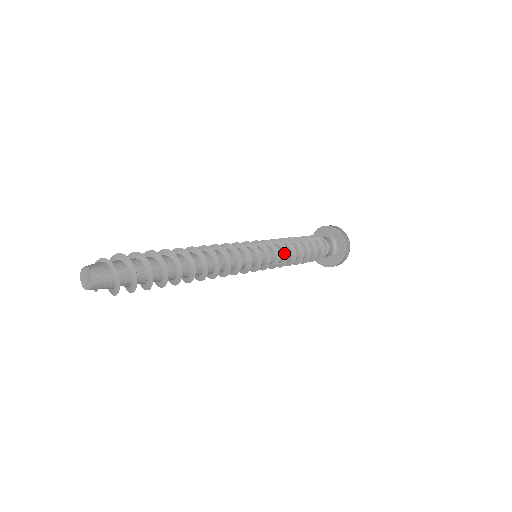
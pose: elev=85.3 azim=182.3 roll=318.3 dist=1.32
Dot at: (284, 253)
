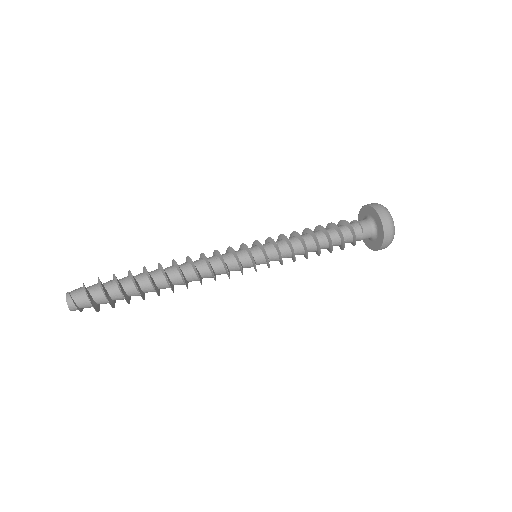
Dot at: (285, 240)
